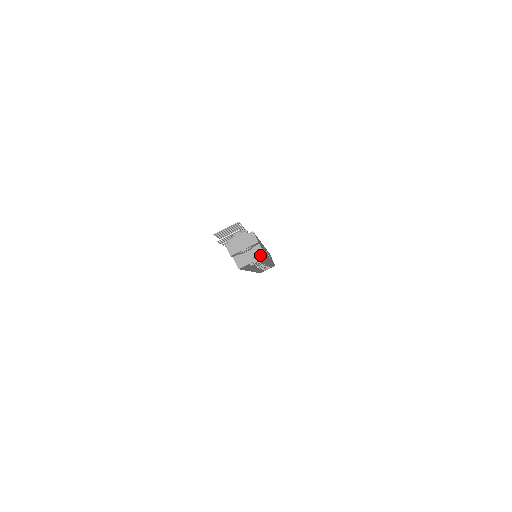
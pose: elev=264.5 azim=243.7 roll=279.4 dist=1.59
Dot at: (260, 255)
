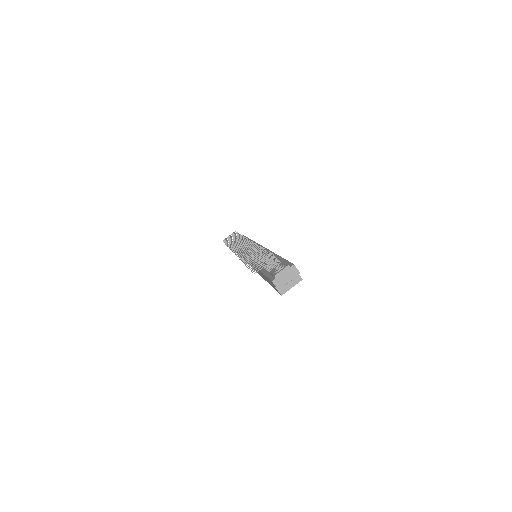
Dot at: (298, 280)
